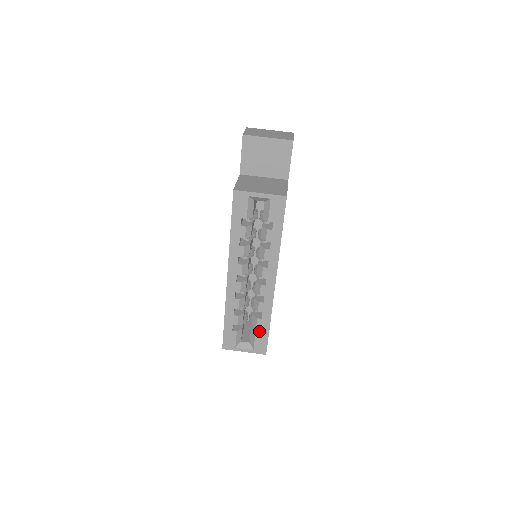
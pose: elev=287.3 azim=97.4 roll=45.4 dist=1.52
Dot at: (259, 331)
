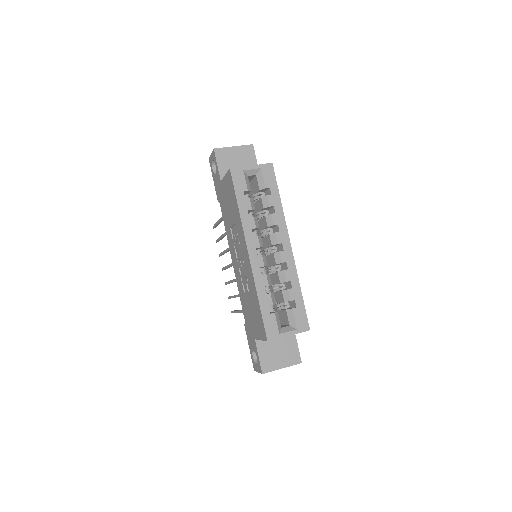
Dot at: (293, 307)
